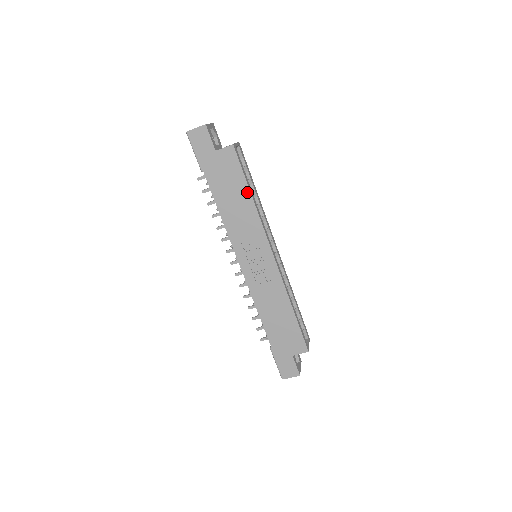
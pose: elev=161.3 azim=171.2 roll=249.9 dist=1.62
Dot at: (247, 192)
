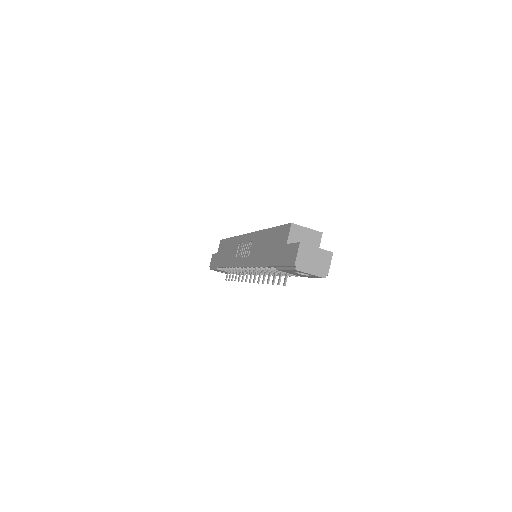
Dot at: (230, 240)
